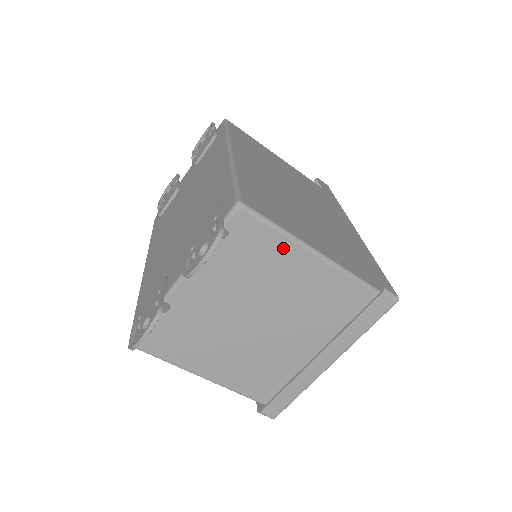
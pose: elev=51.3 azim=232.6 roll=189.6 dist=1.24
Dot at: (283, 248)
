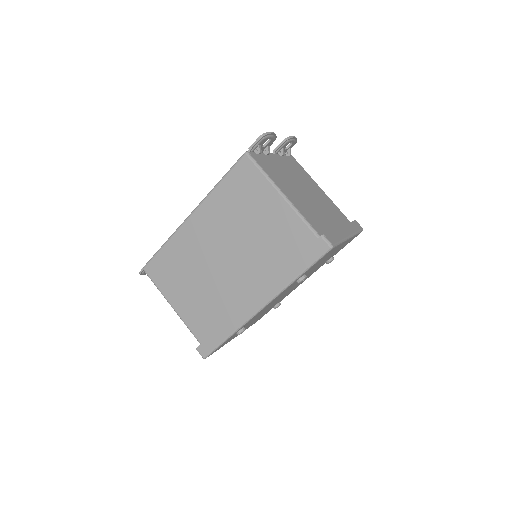
Dot at: (310, 178)
